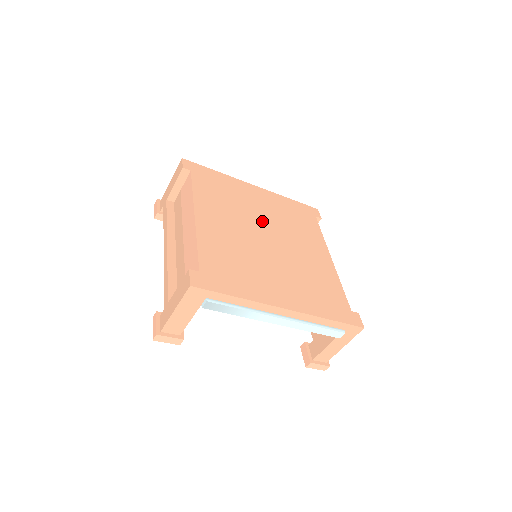
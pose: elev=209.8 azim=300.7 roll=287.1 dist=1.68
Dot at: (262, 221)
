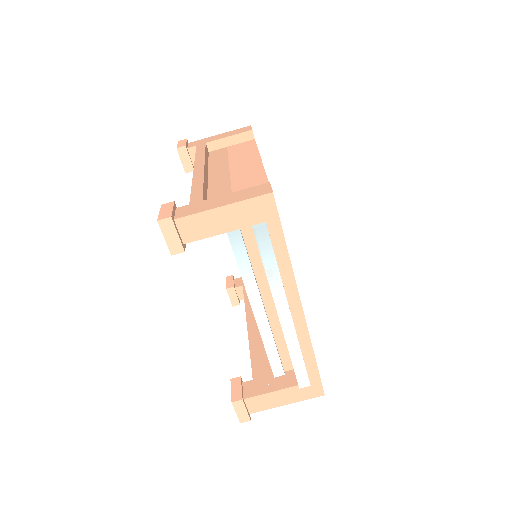
Dot at: occluded
